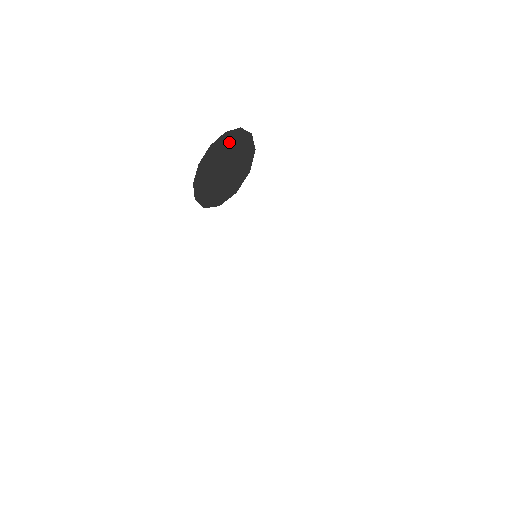
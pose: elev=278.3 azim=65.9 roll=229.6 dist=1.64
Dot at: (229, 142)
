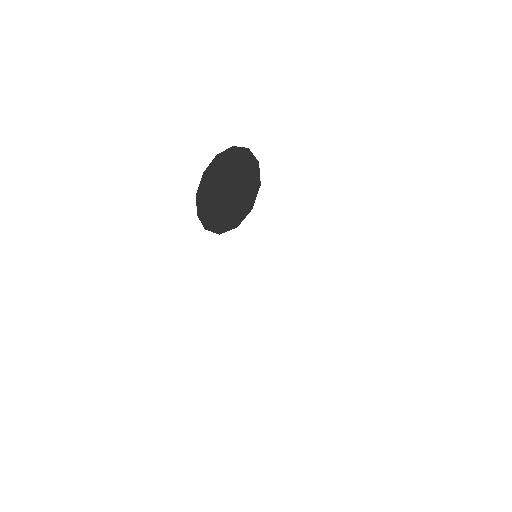
Dot at: (235, 161)
